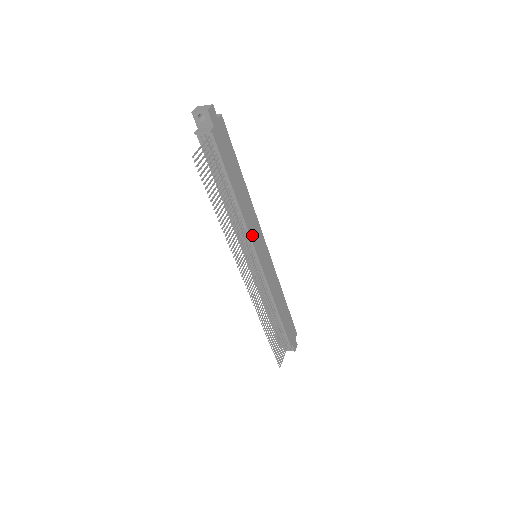
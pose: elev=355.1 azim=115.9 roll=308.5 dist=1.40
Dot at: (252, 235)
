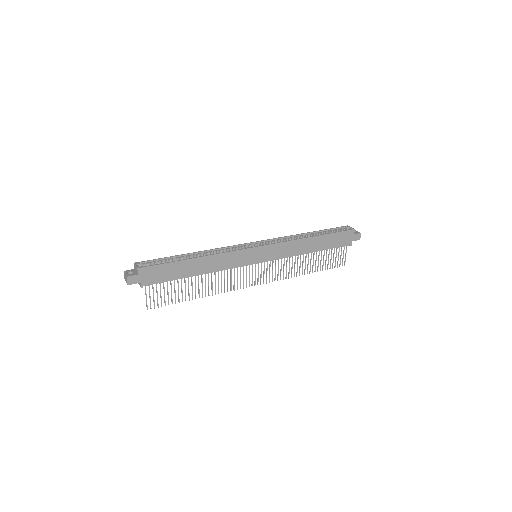
Dot at: (235, 265)
